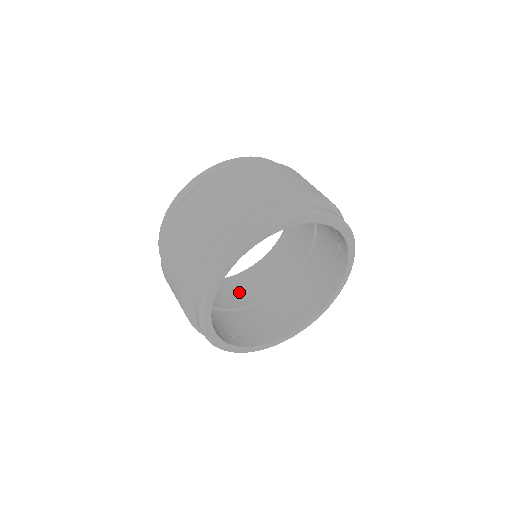
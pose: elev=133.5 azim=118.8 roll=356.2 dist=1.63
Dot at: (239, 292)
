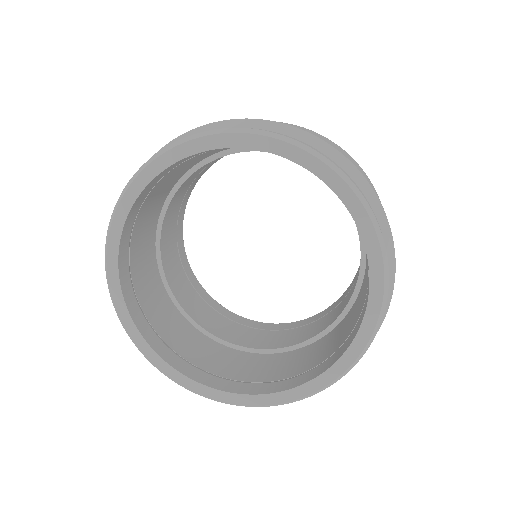
Dot at: (222, 324)
